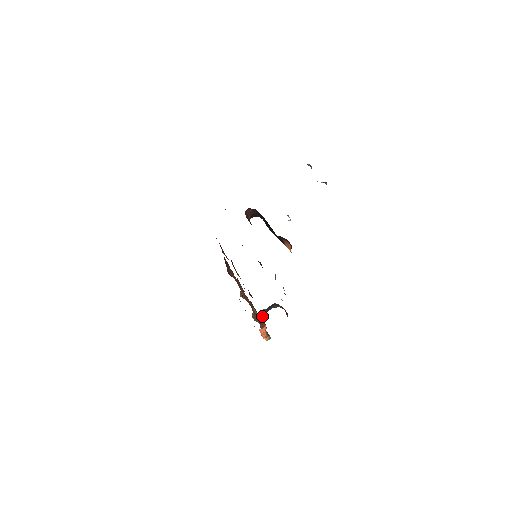
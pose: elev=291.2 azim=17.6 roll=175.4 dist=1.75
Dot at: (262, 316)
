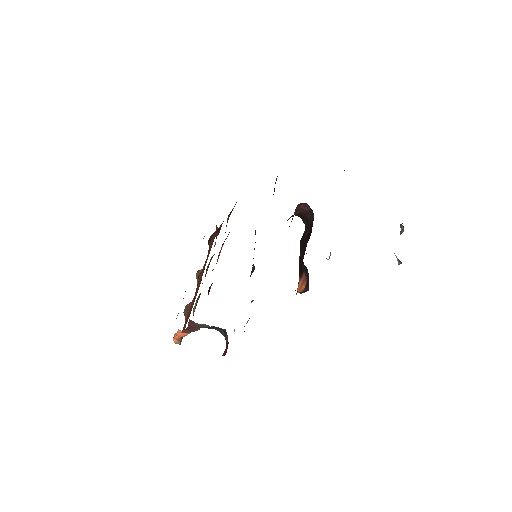
Dot at: (197, 326)
